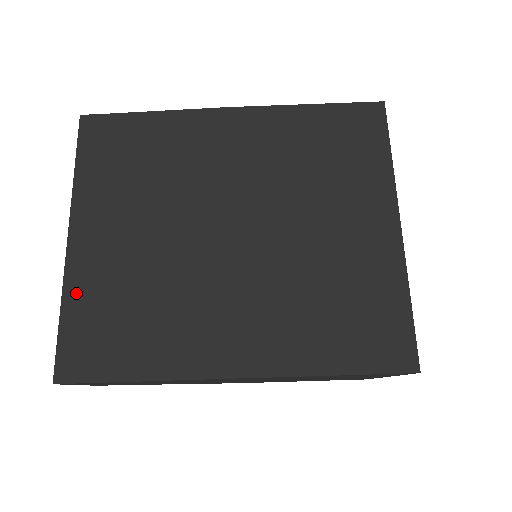
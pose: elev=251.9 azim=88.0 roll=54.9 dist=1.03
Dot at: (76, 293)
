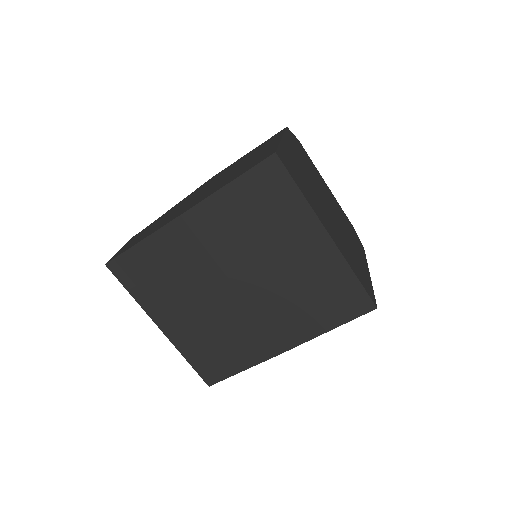
Dot at: (186, 350)
